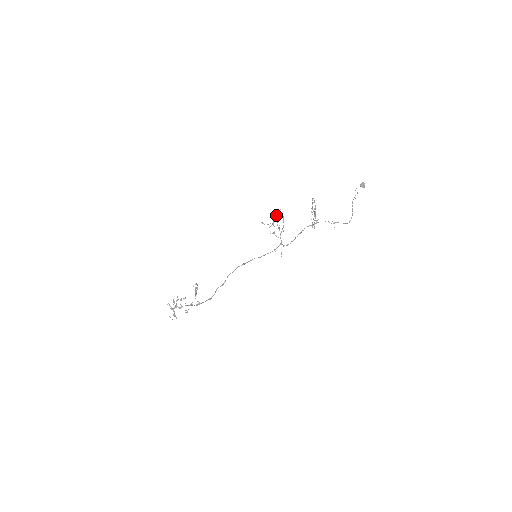
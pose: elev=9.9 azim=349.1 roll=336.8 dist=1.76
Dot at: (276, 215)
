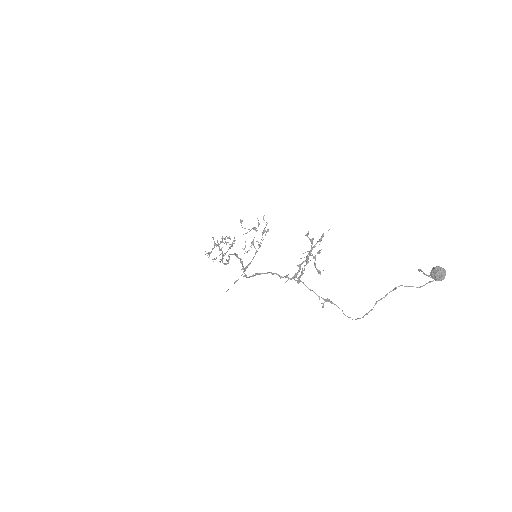
Dot at: occluded
